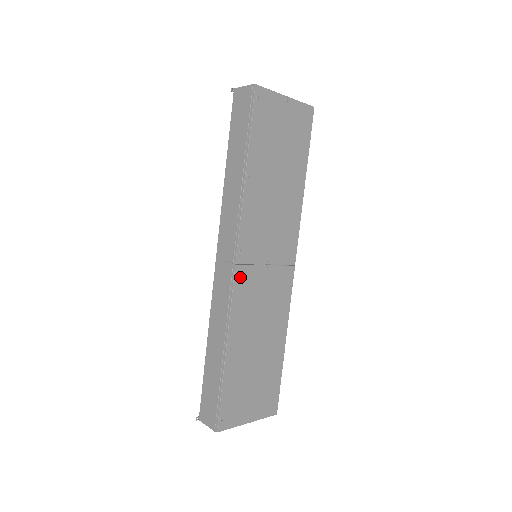
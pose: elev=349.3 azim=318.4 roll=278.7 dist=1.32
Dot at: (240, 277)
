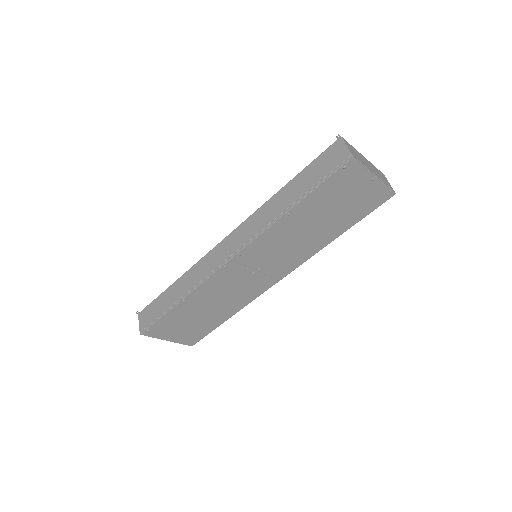
Dot at: (227, 268)
